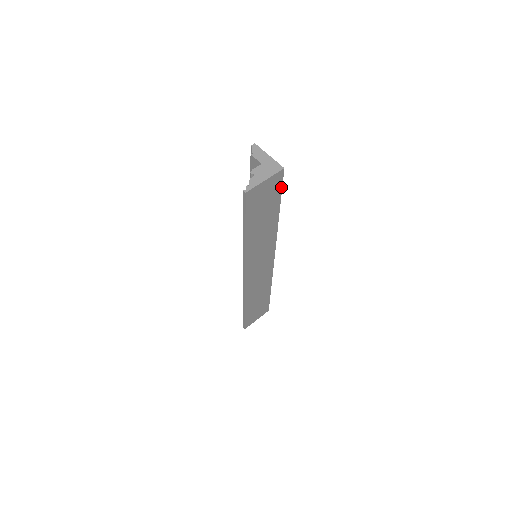
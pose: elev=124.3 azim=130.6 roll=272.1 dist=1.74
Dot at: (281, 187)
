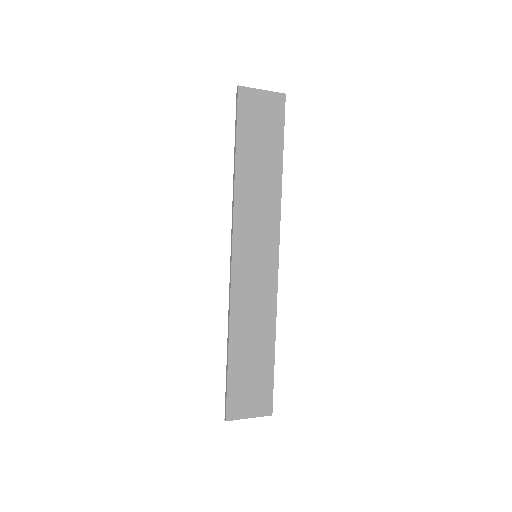
Dot at: (283, 122)
